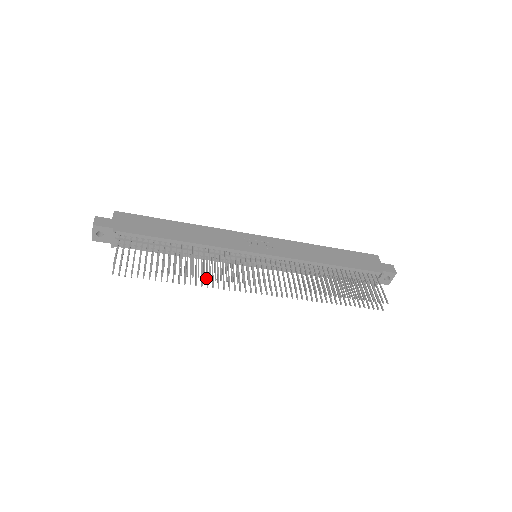
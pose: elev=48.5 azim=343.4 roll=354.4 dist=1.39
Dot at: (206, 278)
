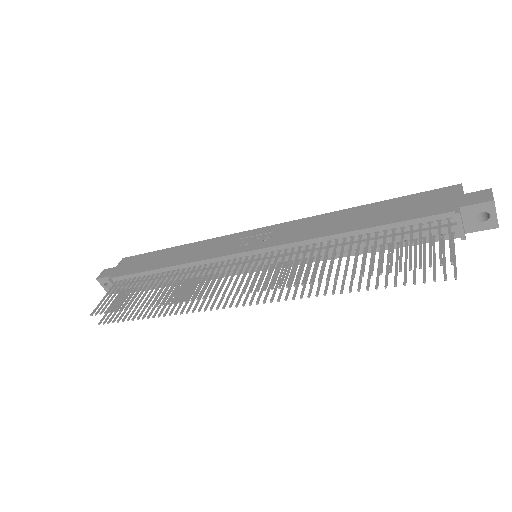
Dot at: (186, 303)
